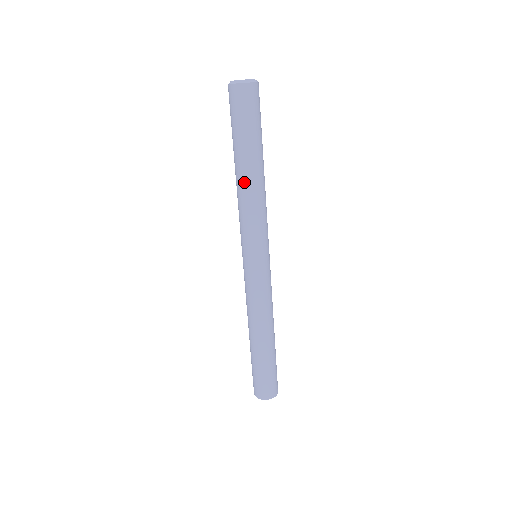
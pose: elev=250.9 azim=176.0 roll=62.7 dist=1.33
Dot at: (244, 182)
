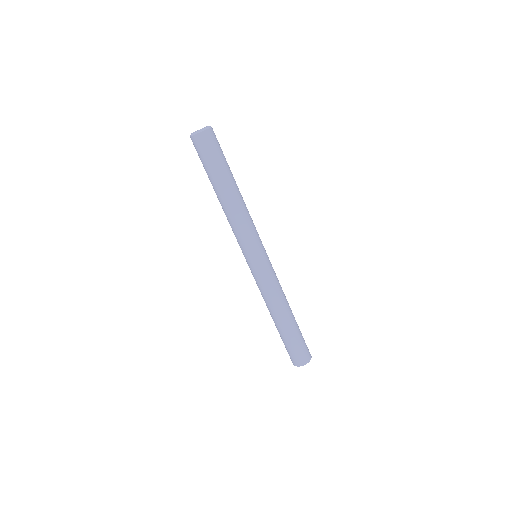
Dot at: (228, 203)
